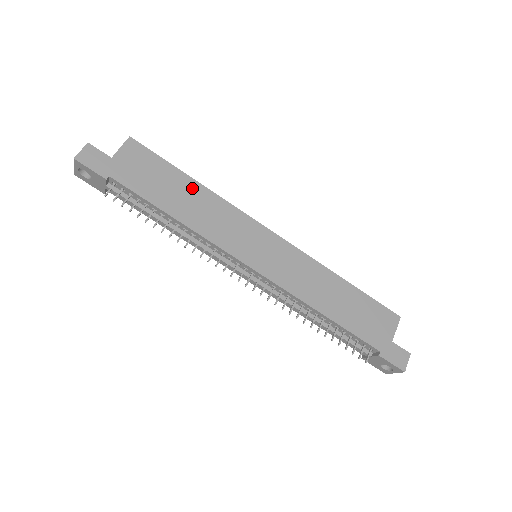
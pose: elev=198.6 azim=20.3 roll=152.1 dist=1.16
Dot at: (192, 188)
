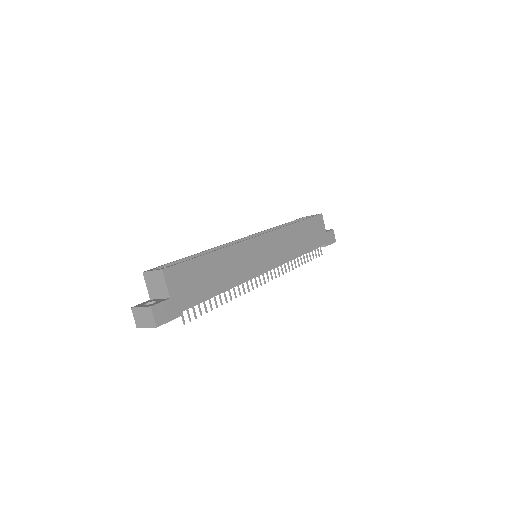
Dot at: (215, 260)
